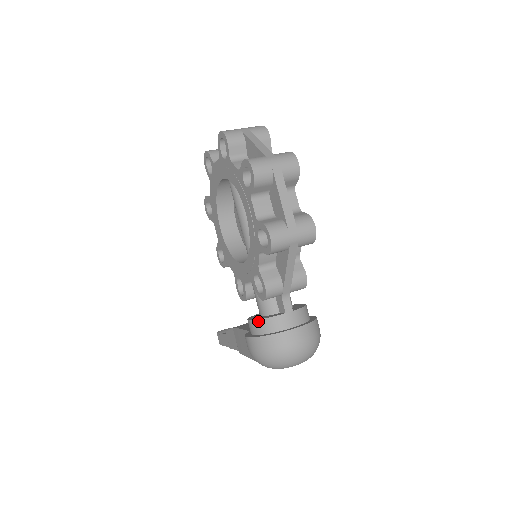
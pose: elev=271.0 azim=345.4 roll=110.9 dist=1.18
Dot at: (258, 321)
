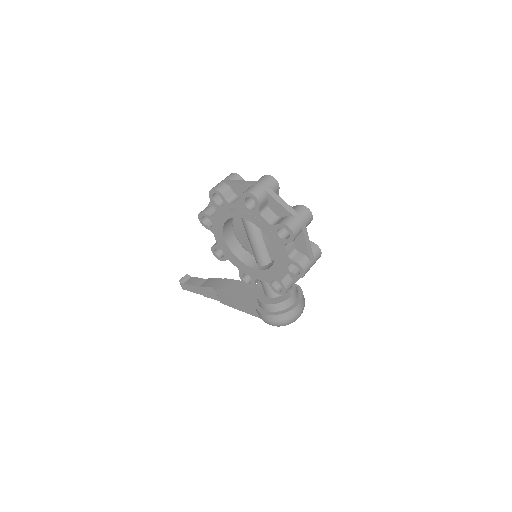
Dot at: (274, 305)
